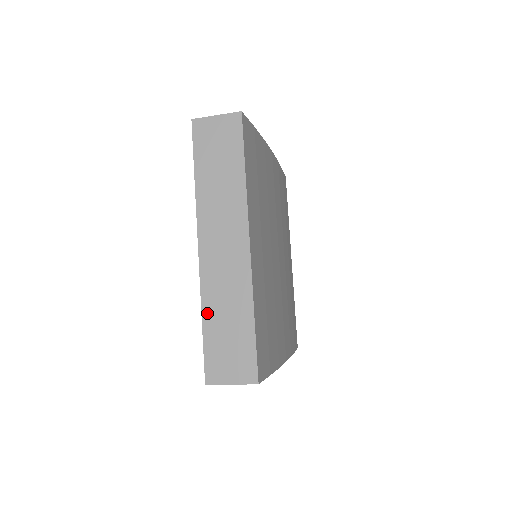
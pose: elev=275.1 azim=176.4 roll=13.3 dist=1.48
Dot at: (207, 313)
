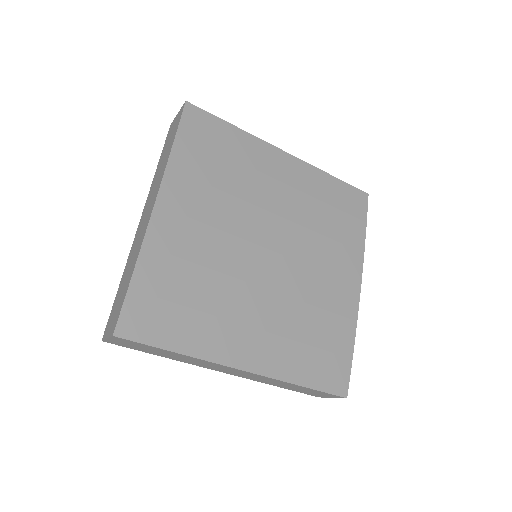
Dot at: (273, 385)
